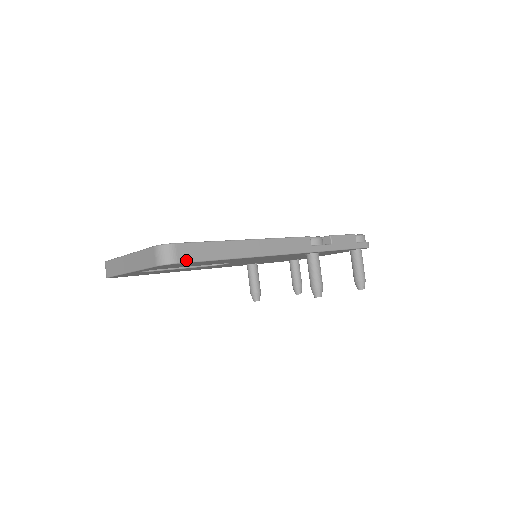
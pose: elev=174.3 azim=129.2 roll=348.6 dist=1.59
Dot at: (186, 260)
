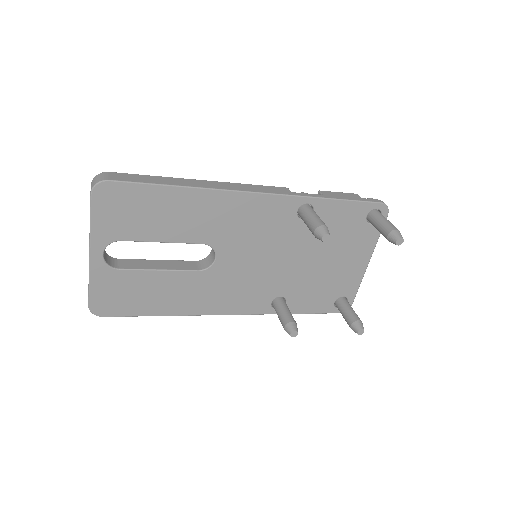
Dot at: (119, 180)
